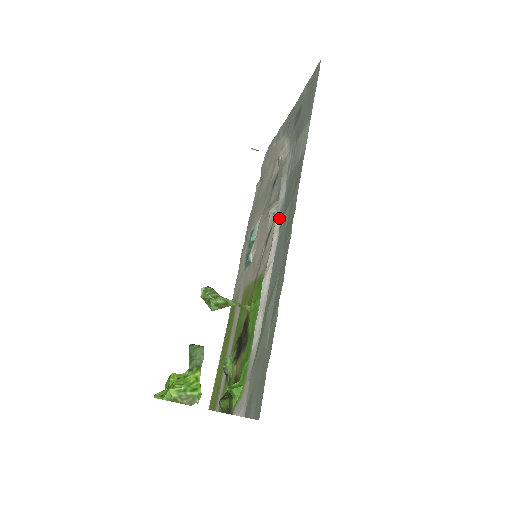
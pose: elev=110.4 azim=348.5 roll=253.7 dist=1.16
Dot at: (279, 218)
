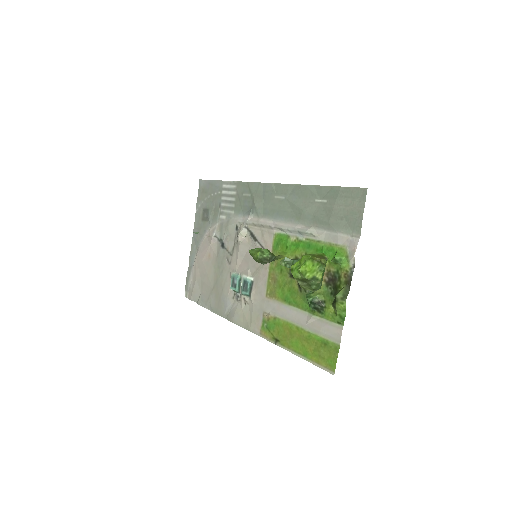
Dot at: (252, 218)
